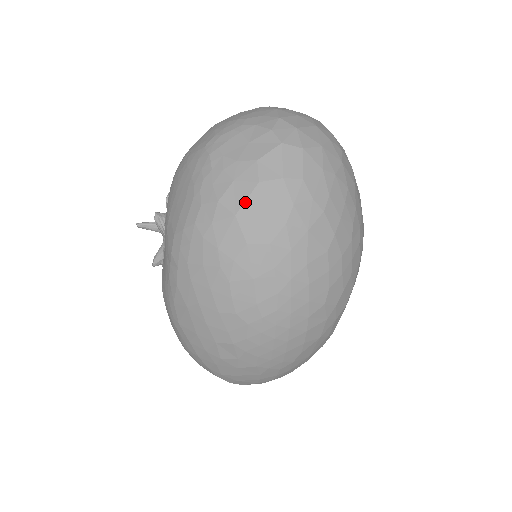
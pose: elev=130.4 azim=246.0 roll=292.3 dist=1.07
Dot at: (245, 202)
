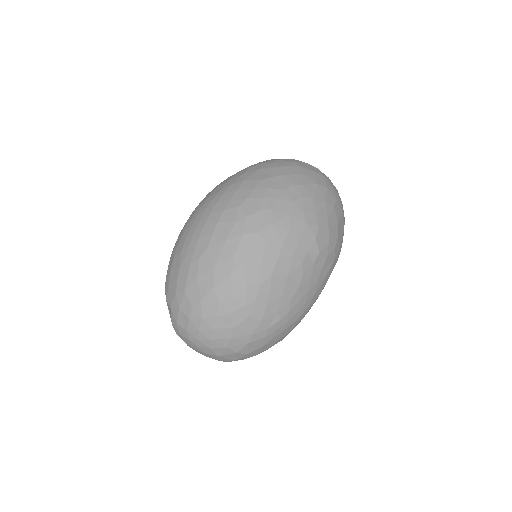
Dot at: occluded
